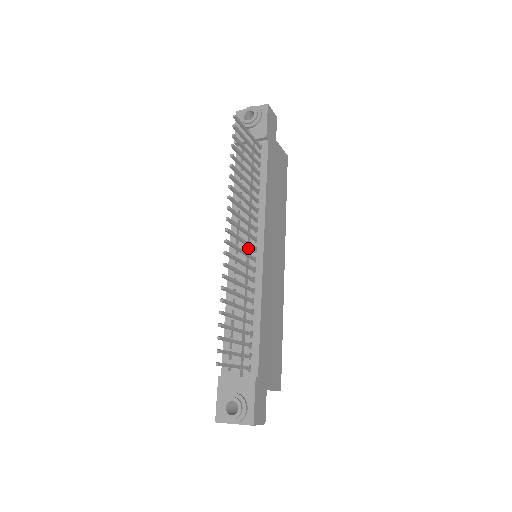
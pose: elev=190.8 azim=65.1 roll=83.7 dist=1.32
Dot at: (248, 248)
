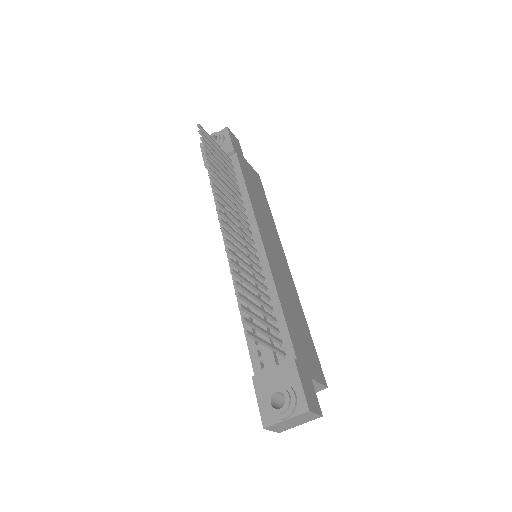
Dot at: occluded
